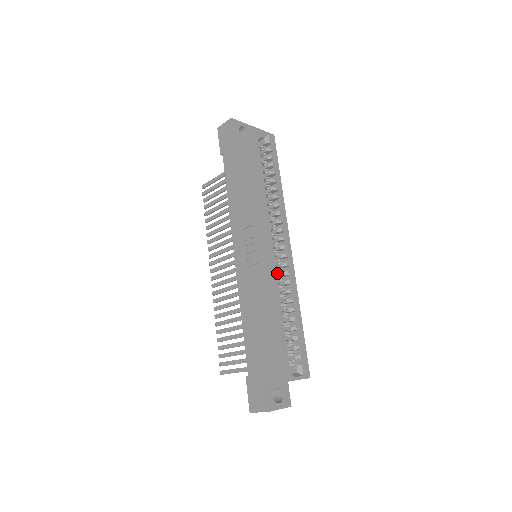
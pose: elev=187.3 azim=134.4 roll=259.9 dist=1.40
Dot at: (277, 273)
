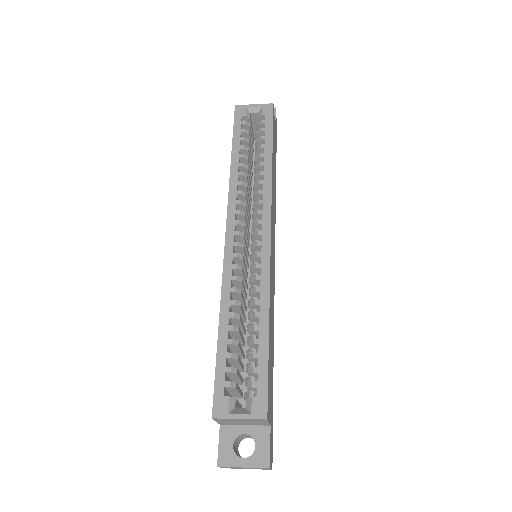
Dot at: (233, 268)
